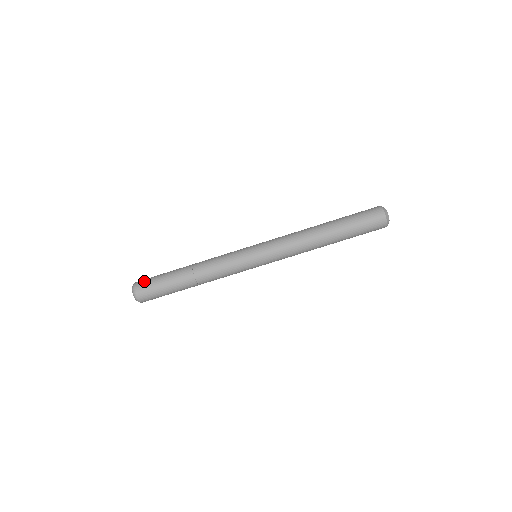
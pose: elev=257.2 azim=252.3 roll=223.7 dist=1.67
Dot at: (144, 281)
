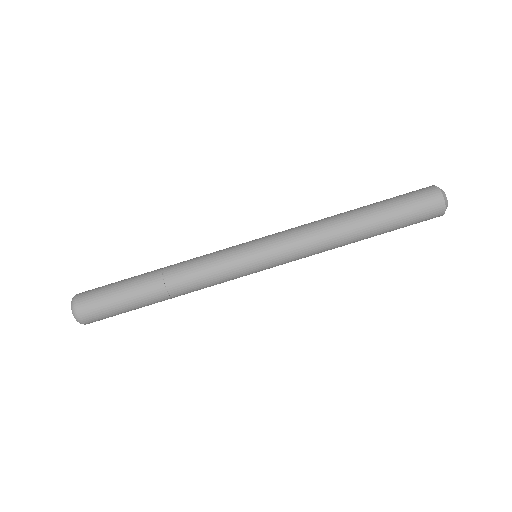
Dot at: (89, 296)
